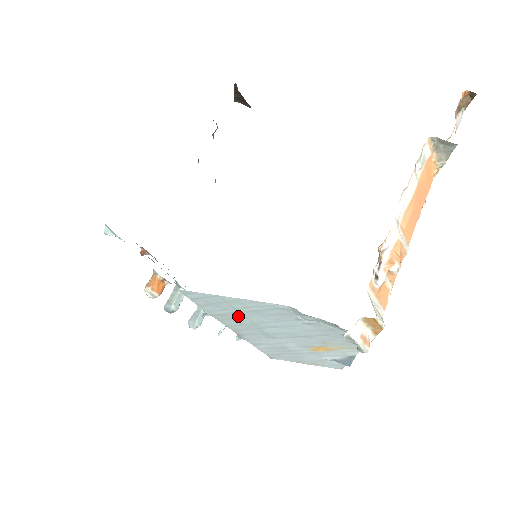
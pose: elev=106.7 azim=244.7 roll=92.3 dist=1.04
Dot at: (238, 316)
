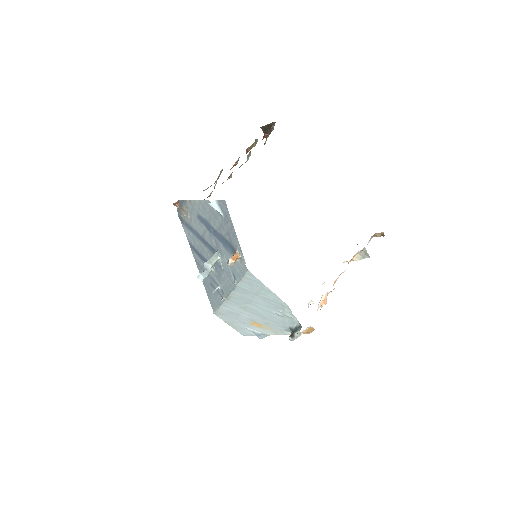
Dot at: (251, 294)
